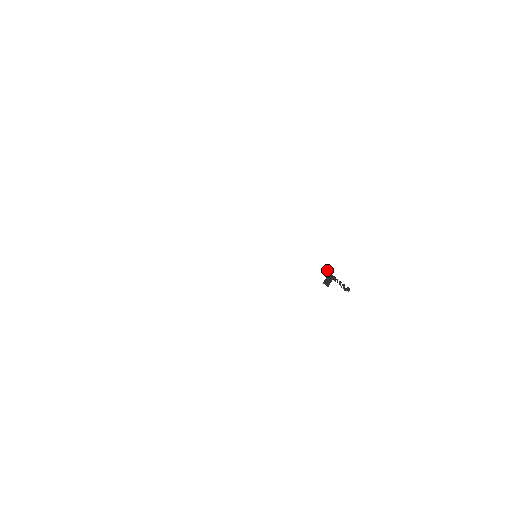
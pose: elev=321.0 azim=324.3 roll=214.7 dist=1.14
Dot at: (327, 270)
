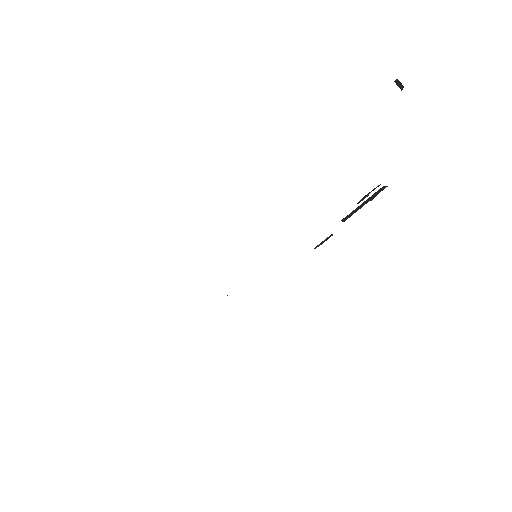
Dot at: occluded
